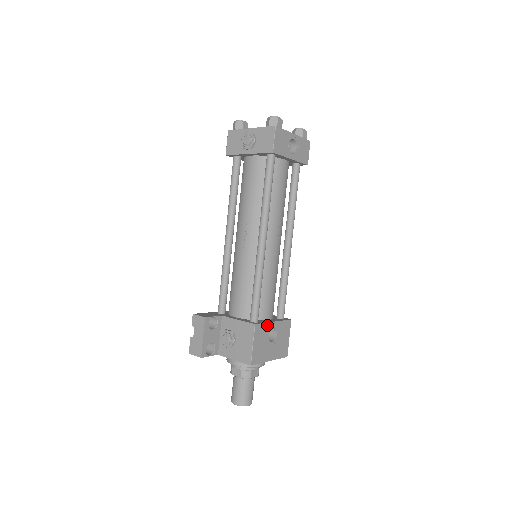
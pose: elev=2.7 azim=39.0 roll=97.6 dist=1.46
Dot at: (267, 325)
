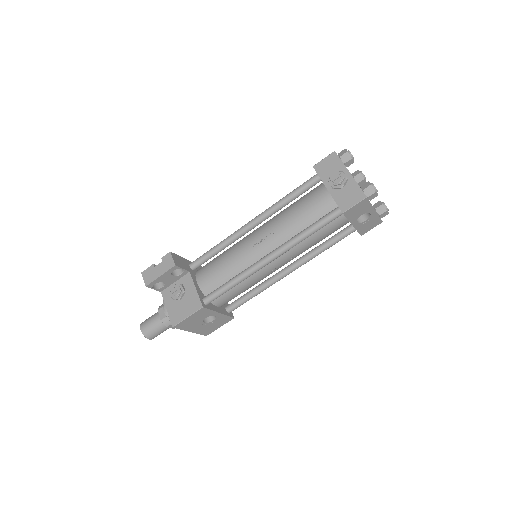
Dot at: (212, 312)
